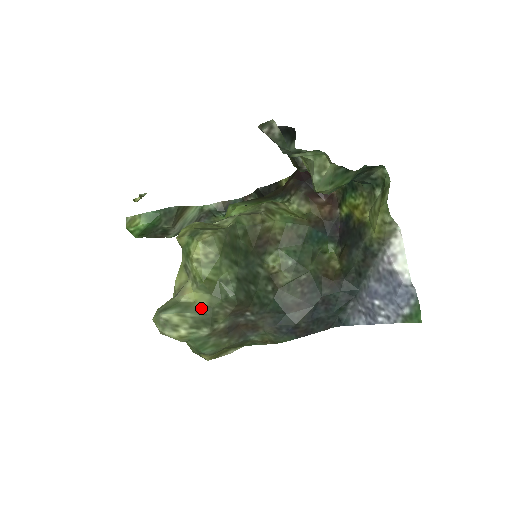
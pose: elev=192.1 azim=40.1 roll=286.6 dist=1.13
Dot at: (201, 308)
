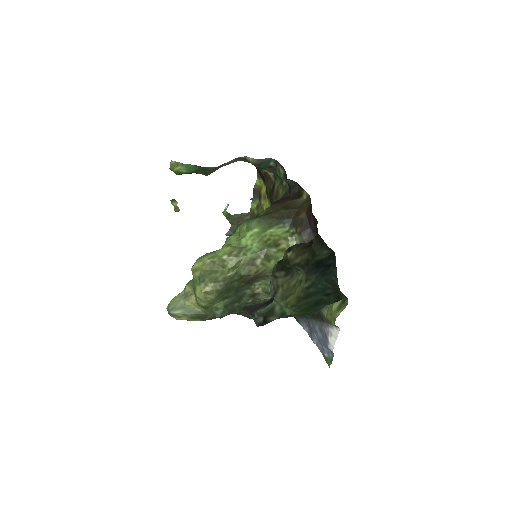
Dot at: (198, 312)
